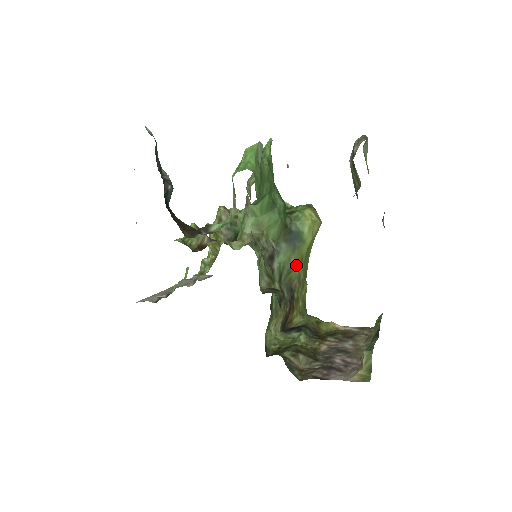
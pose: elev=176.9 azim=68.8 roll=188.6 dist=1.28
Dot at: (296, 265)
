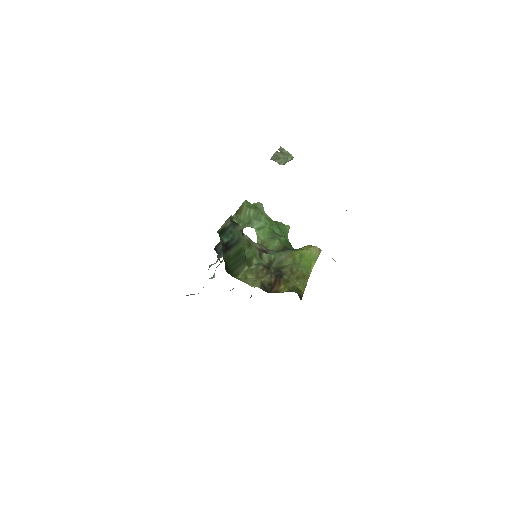
Dot at: (288, 261)
